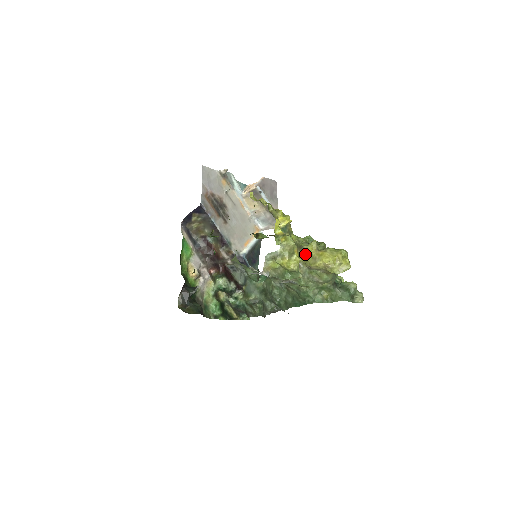
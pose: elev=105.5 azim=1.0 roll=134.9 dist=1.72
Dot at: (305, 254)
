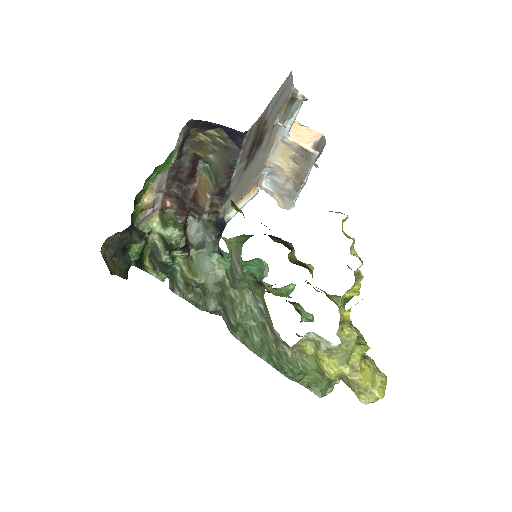
Dot at: occluded
